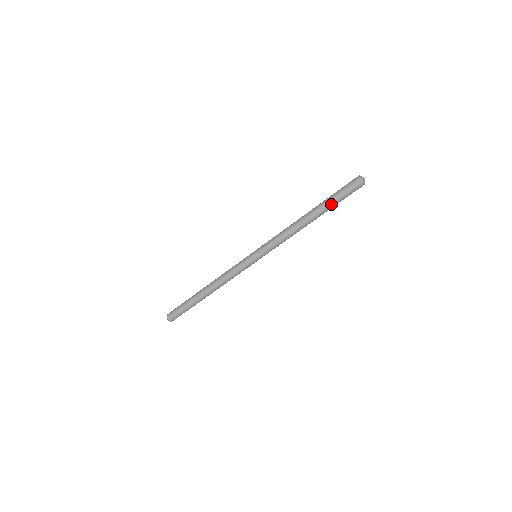
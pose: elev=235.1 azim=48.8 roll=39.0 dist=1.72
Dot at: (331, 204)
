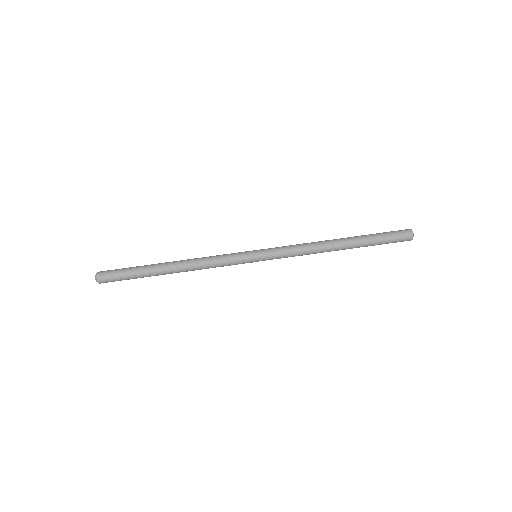
Dot at: (369, 236)
